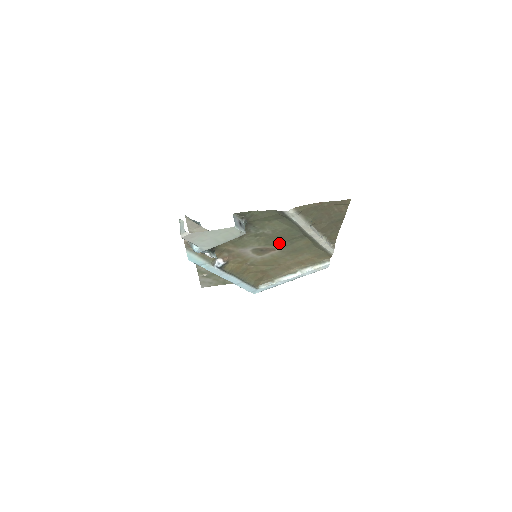
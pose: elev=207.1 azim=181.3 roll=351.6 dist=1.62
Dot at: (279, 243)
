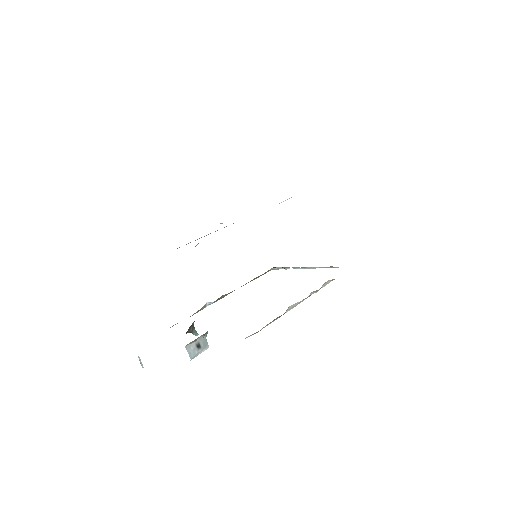
Dot at: occluded
